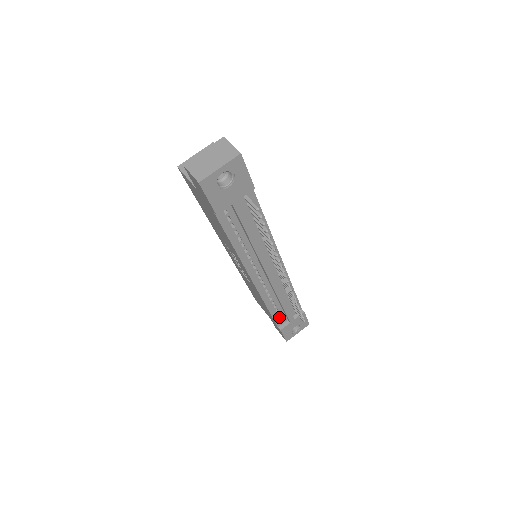
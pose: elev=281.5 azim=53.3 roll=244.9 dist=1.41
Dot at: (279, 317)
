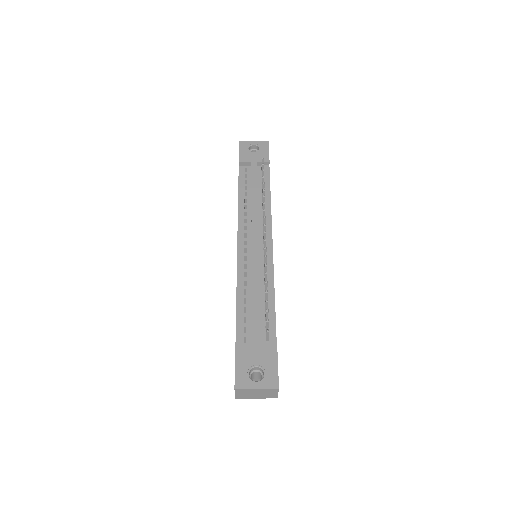
Dot at: (244, 333)
